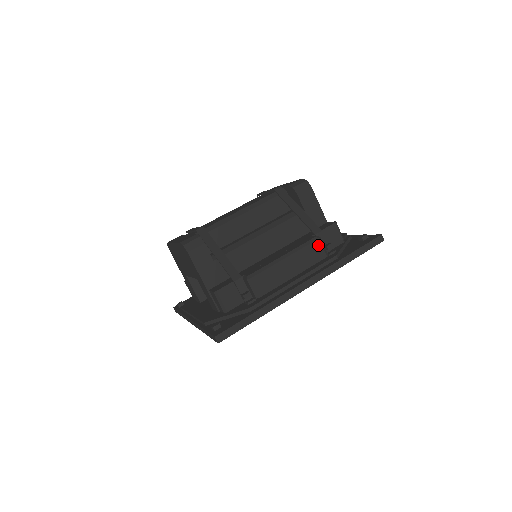
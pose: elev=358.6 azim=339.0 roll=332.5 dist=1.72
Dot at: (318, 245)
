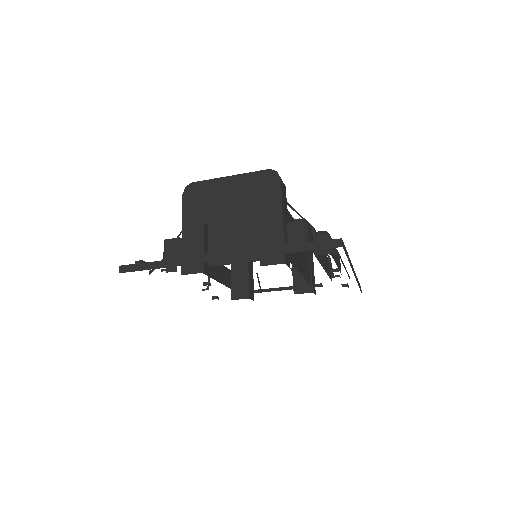
Dot at: occluded
